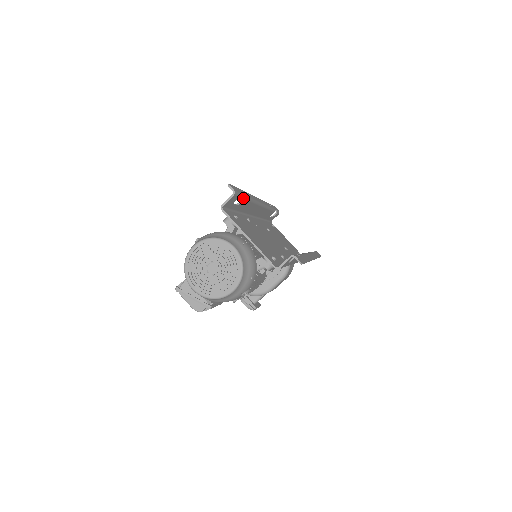
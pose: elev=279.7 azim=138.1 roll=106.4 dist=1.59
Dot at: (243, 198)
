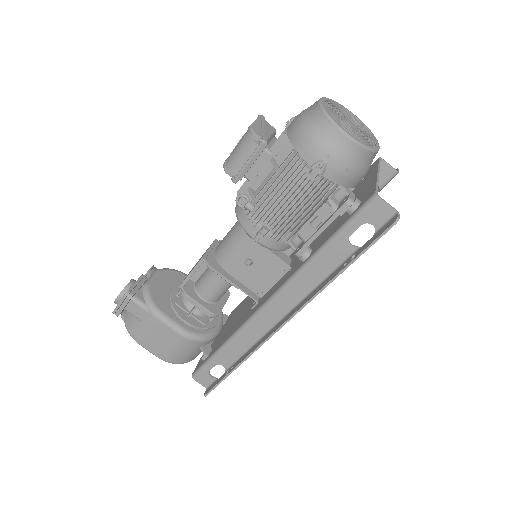
Dot at: occluded
